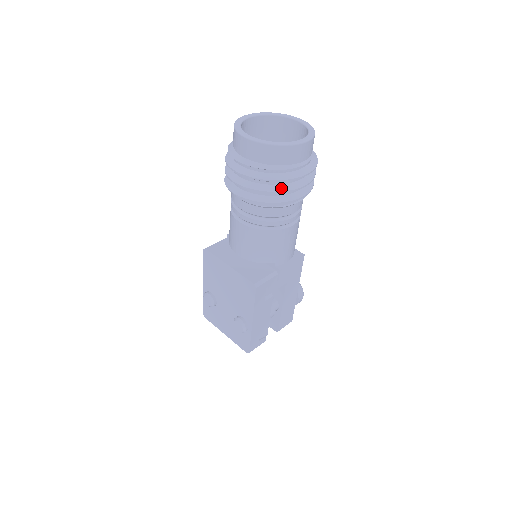
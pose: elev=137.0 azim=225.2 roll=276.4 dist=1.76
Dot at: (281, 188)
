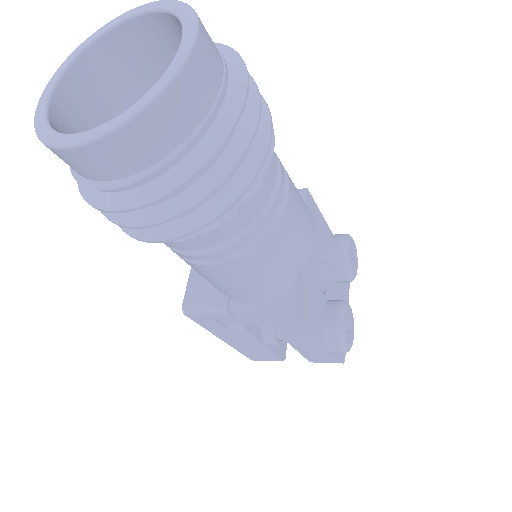
Dot at: occluded
